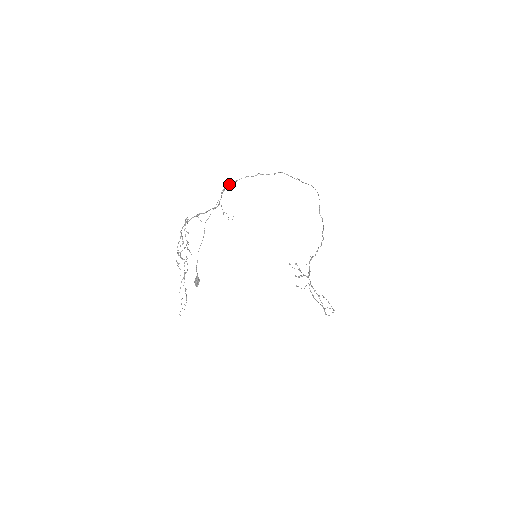
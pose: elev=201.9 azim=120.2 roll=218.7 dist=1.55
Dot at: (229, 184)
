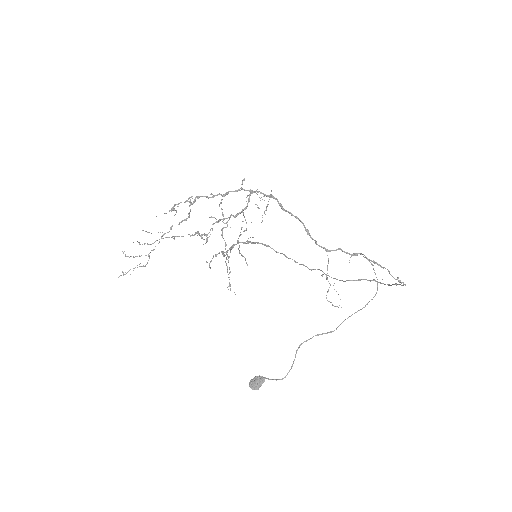
Dot at: (368, 259)
